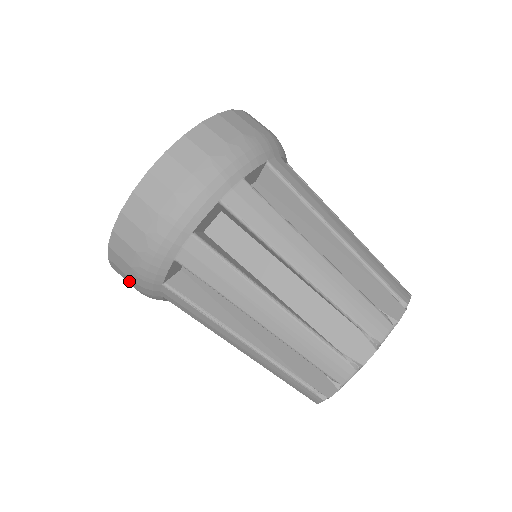
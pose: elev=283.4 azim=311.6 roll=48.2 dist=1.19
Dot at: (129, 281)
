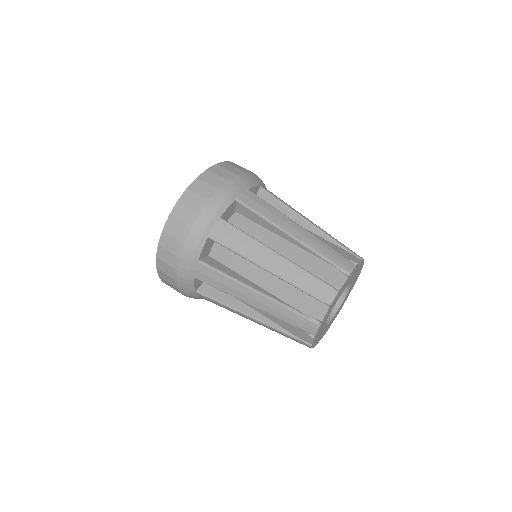
Dot at: occluded
